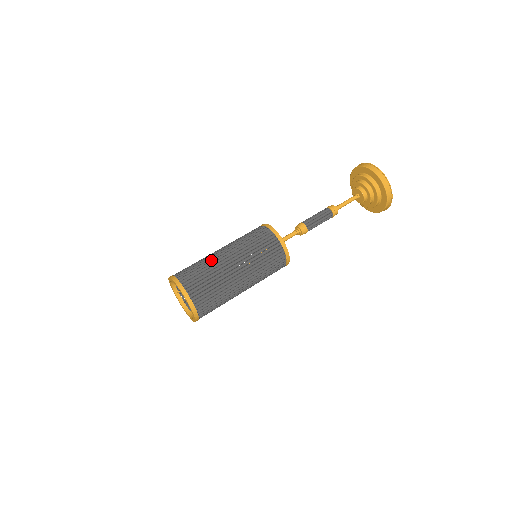
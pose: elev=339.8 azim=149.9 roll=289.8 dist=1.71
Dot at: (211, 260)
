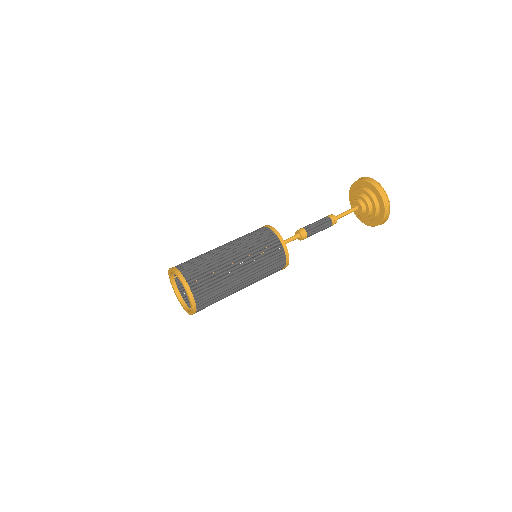
Dot at: (219, 262)
